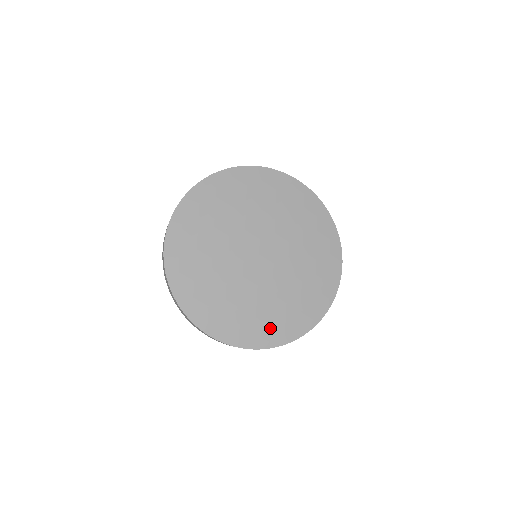
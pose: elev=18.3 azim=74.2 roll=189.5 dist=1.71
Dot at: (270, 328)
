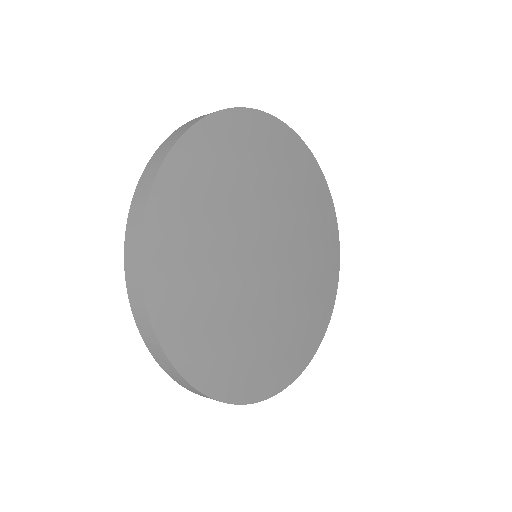
Dot at: (248, 372)
